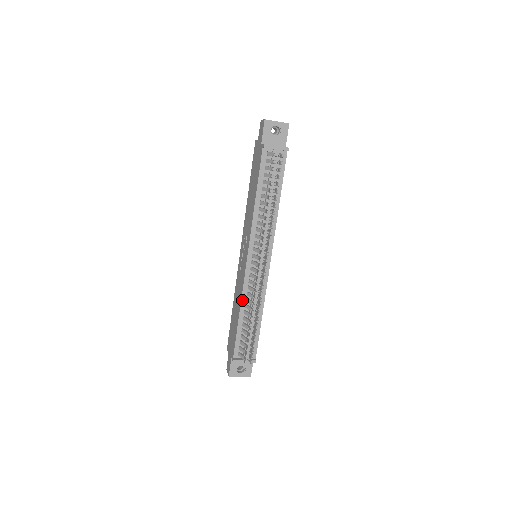
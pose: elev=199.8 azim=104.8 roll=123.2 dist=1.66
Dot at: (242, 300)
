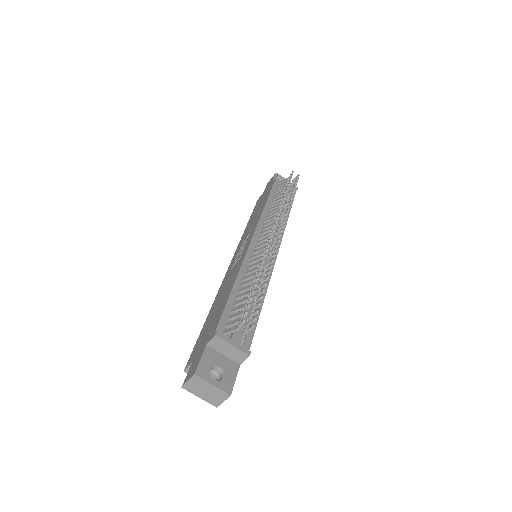
Dot at: (240, 270)
